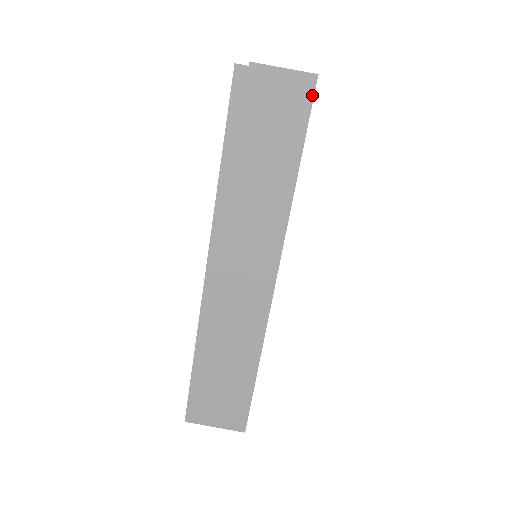
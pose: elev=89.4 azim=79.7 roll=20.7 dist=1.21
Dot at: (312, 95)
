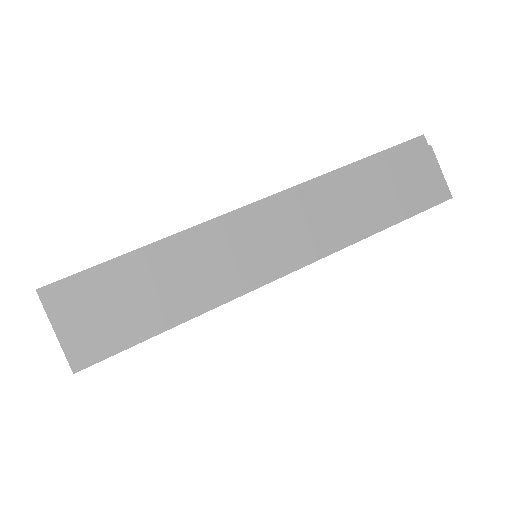
Dot at: (439, 202)
